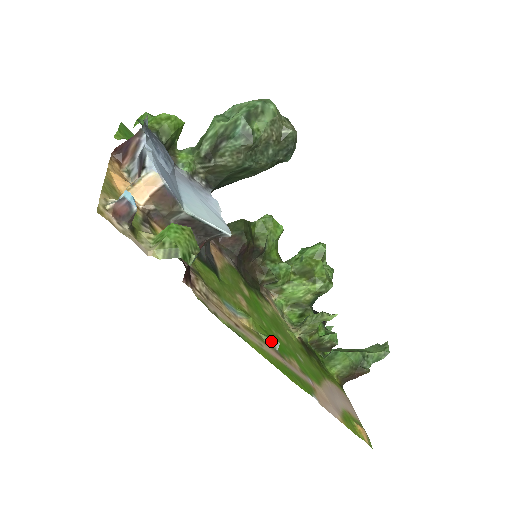
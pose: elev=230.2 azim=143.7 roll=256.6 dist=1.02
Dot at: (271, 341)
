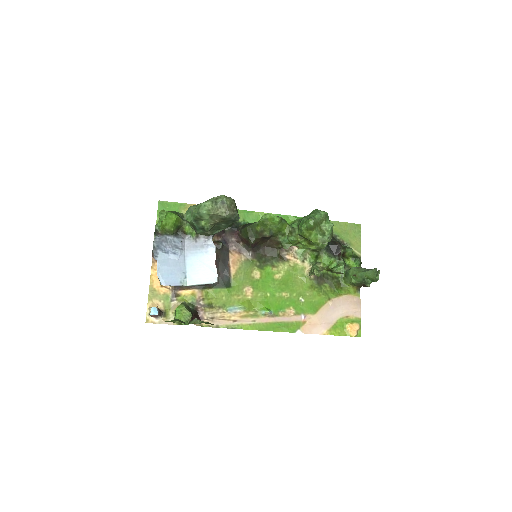
Dot at: (264, 313)
